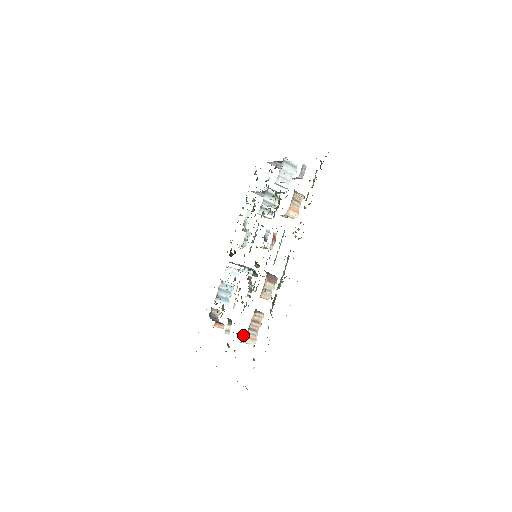
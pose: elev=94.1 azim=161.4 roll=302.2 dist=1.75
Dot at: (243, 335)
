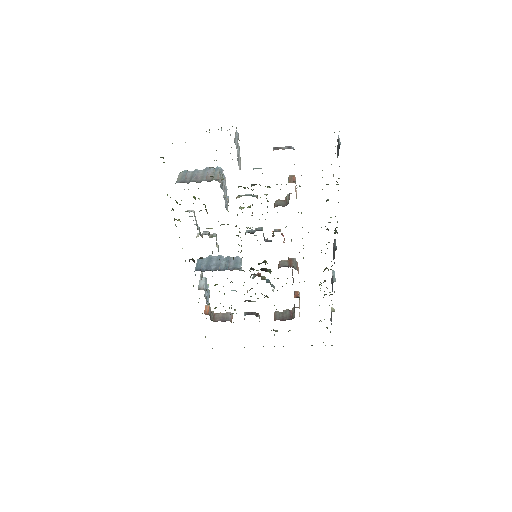
Dot at: (279, 313)
